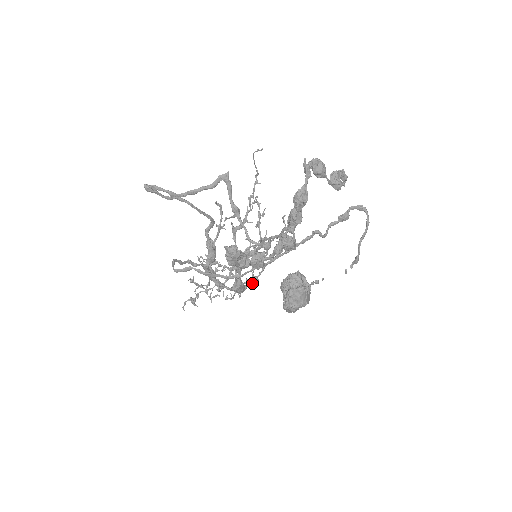
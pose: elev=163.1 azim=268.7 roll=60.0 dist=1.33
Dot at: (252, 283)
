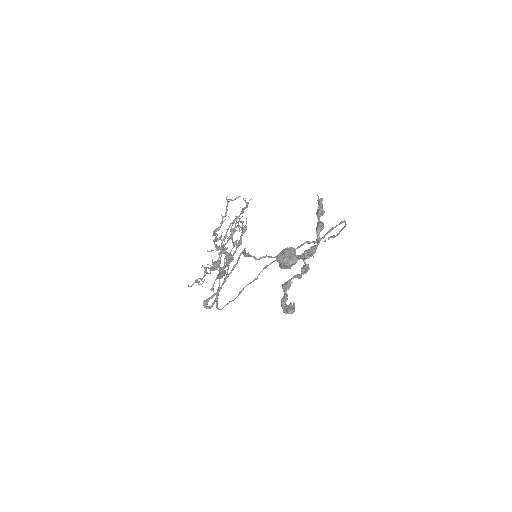
Dot at: occluded
